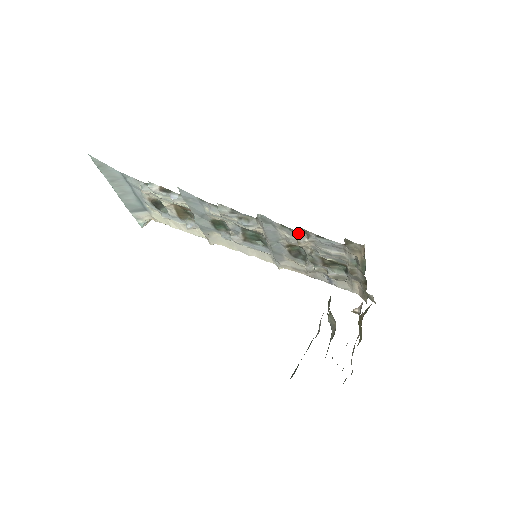
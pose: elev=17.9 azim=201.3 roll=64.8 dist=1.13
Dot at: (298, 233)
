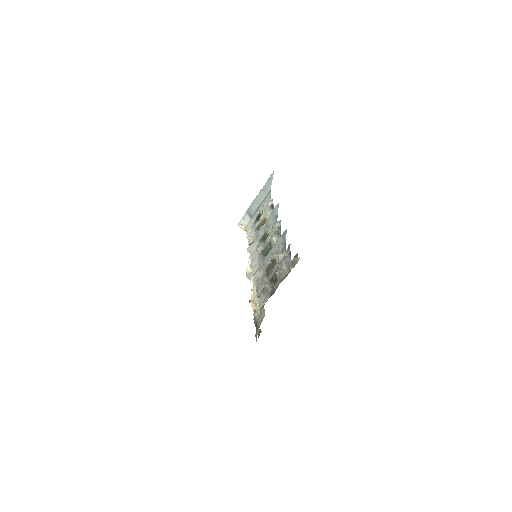
Dot at: (285, 251)
